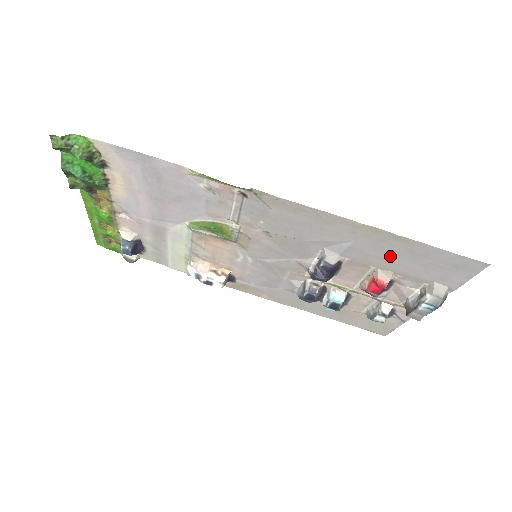
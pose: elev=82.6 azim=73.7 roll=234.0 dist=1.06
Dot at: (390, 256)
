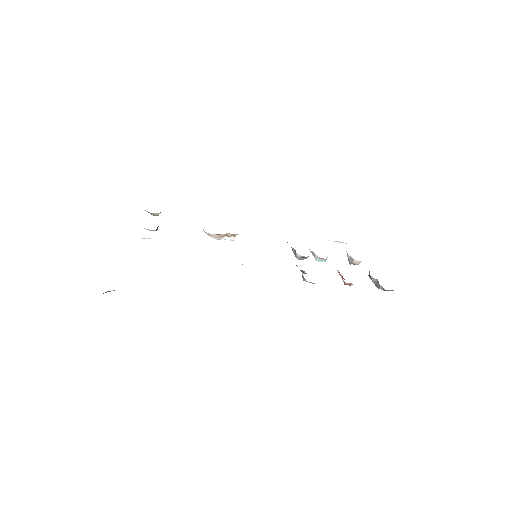
Dot at: occluded
